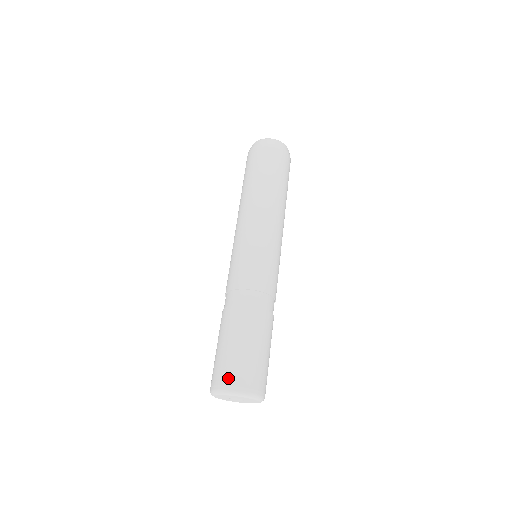
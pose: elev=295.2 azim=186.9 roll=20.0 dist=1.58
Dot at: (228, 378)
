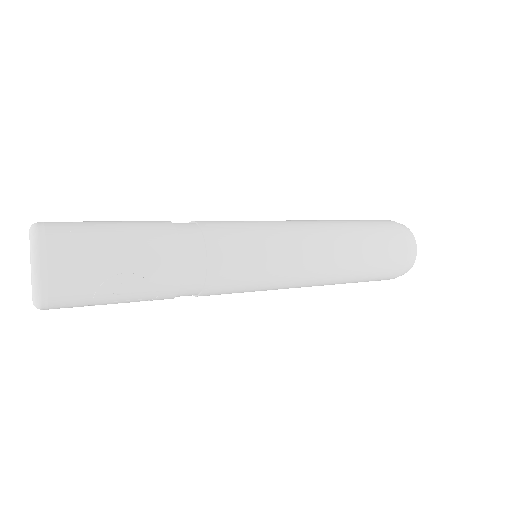
Dot at: occluded
